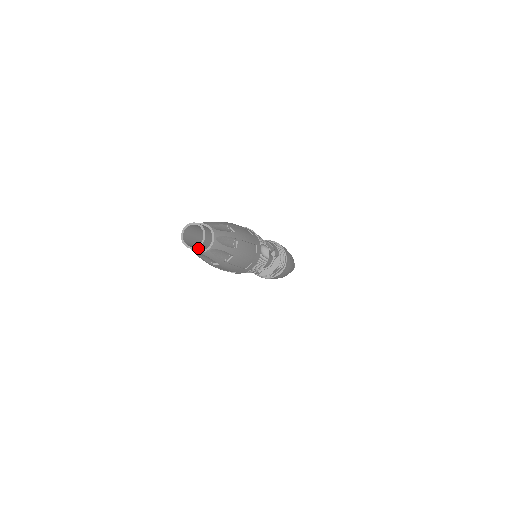
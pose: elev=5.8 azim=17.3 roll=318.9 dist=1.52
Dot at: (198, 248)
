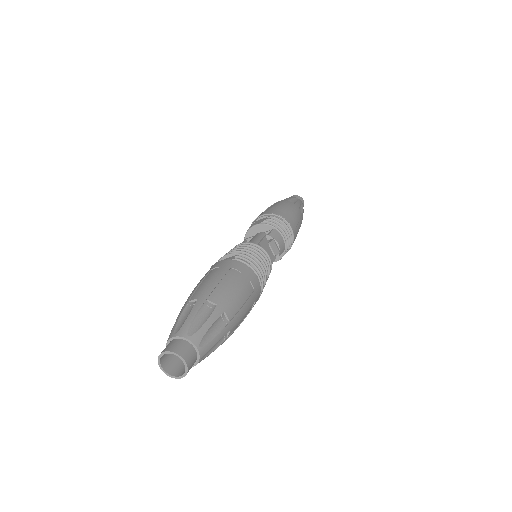
Dot at: (177, 375)
